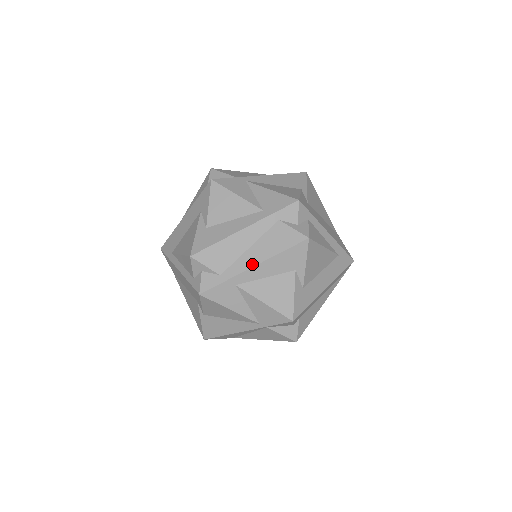
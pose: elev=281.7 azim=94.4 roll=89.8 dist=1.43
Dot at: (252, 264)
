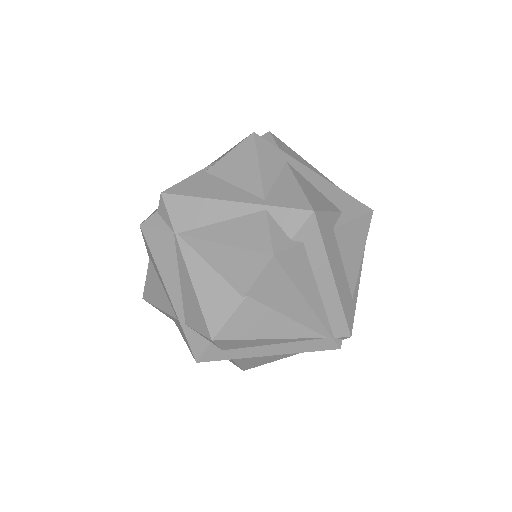
Dot at: occluded
